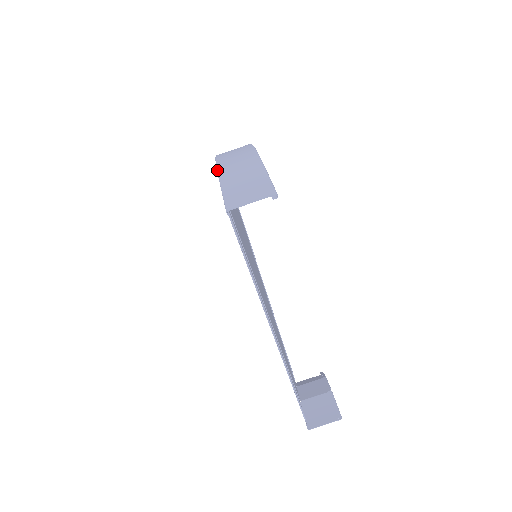
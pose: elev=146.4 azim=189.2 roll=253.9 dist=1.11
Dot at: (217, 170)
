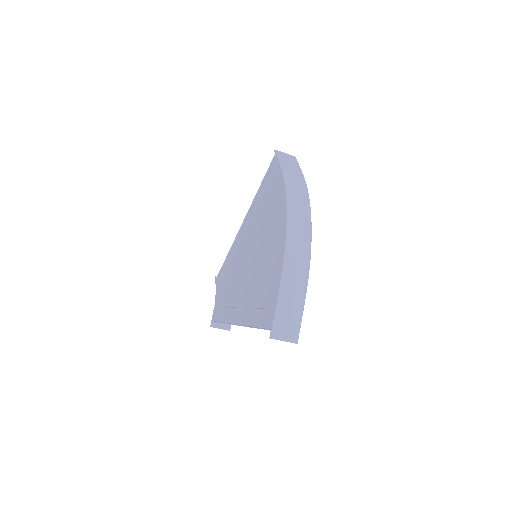
Dot at: (282, 279)
